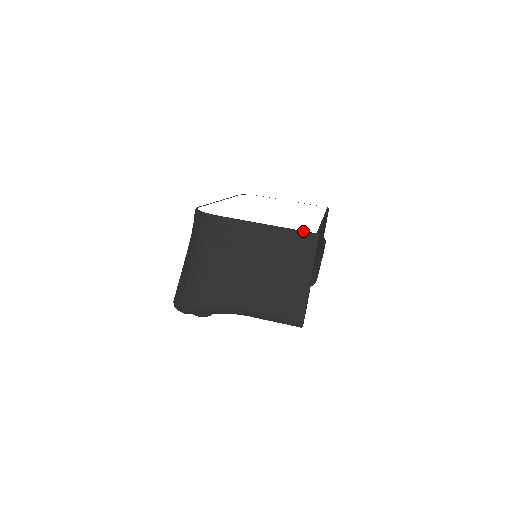
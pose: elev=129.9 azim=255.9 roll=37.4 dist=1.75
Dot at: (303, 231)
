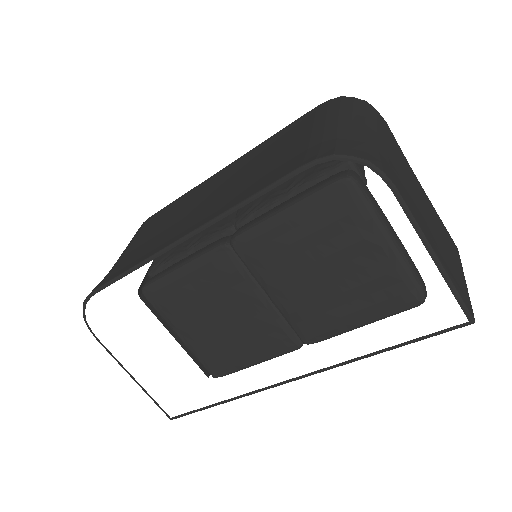
Dot at: (160, 408)
